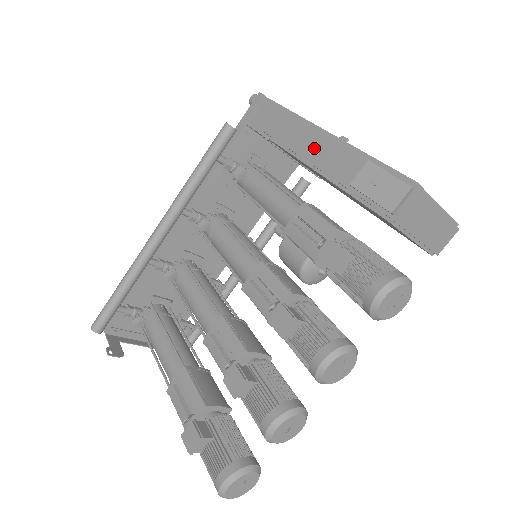
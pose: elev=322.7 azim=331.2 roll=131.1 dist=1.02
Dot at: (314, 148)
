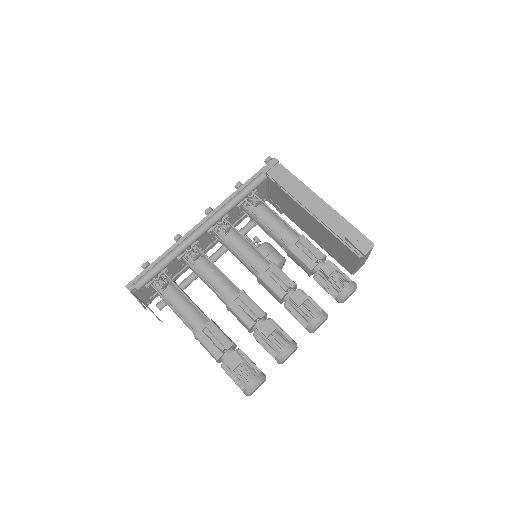
Dot at: (317, 208)
